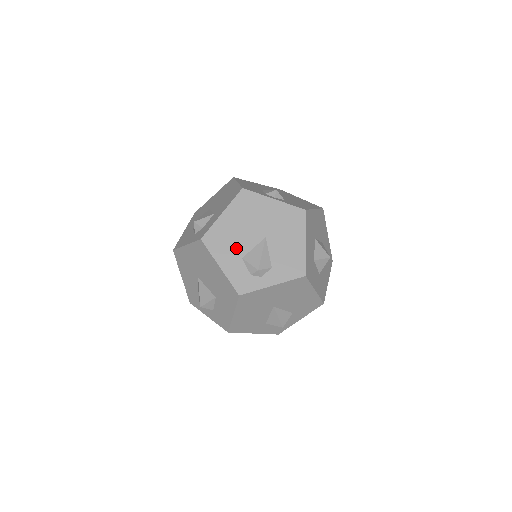
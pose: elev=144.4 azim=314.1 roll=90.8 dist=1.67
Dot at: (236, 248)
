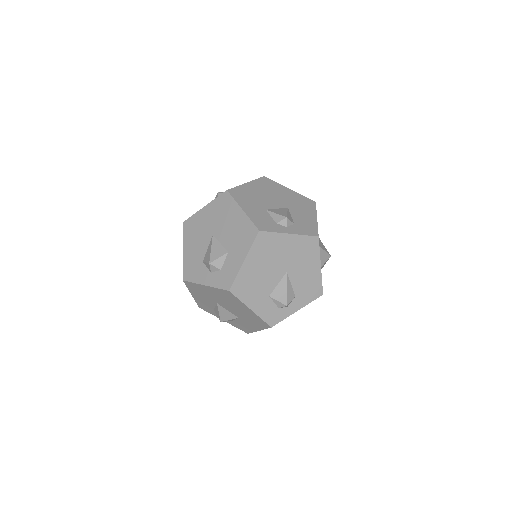
Dot at: (262, 289)
